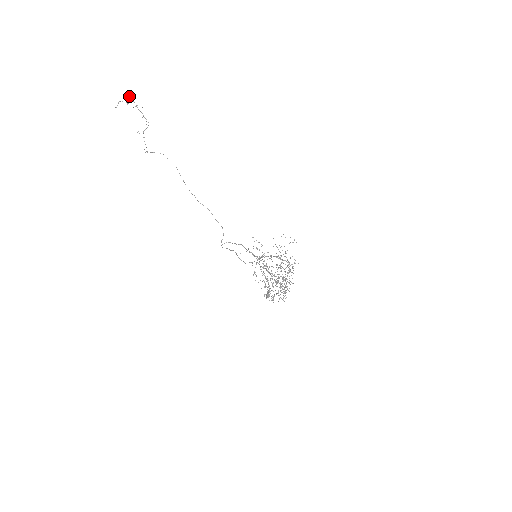
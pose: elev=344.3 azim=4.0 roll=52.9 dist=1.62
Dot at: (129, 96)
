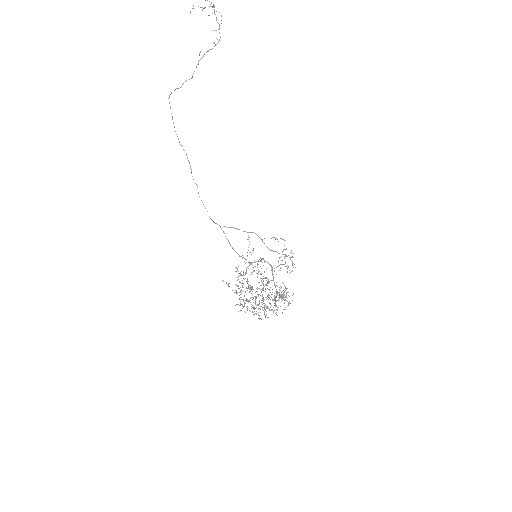
Dot at: out of frame
